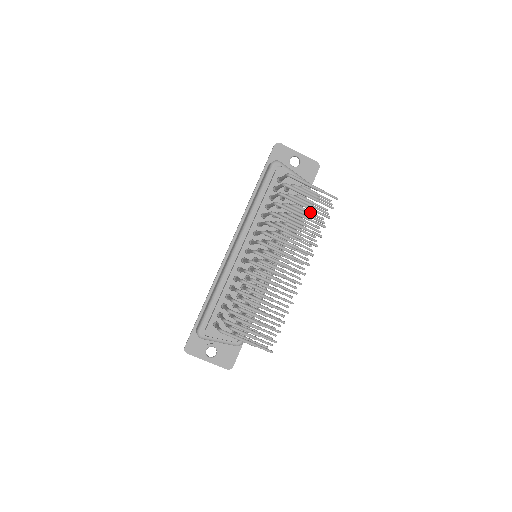
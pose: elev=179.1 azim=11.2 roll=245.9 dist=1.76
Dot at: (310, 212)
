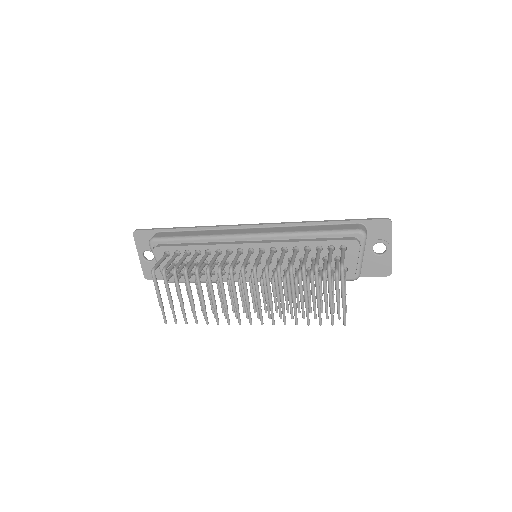
Dot at: (321, 298)
